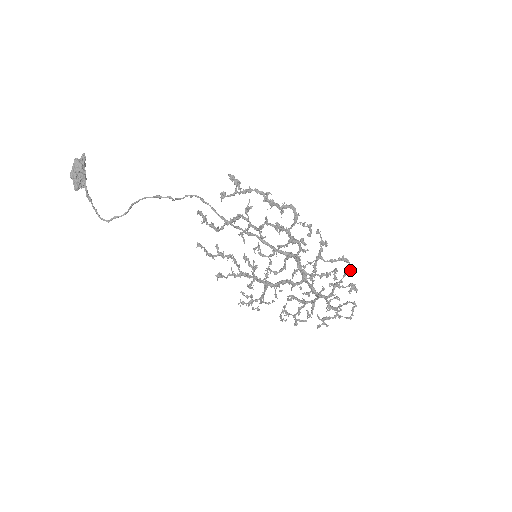
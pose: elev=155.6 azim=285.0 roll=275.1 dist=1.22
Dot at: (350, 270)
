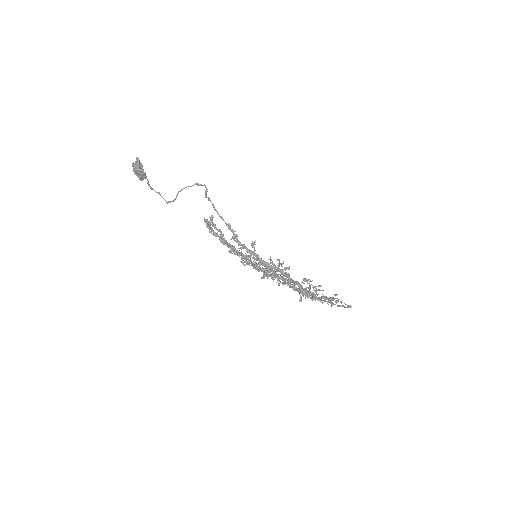
Dot at: (314, 298)
